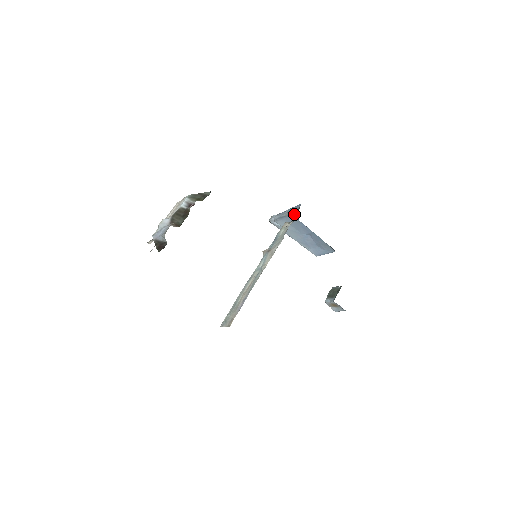
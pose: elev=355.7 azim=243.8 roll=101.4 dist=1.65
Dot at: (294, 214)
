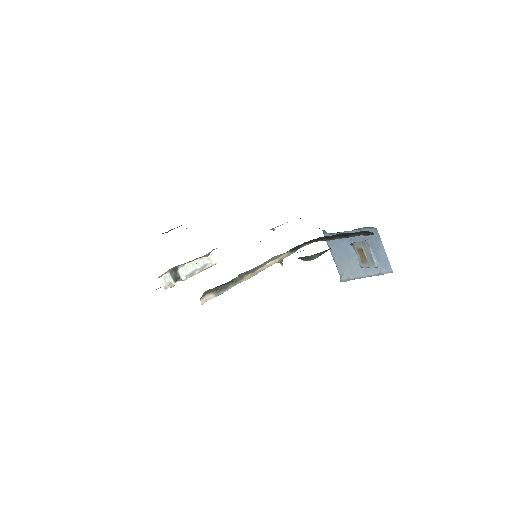
Dot at: (324, 233)
